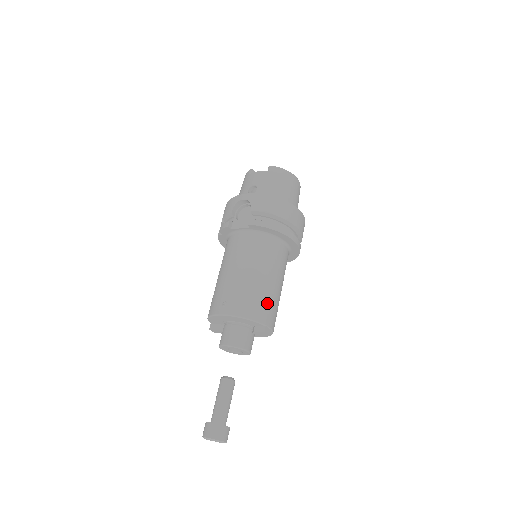
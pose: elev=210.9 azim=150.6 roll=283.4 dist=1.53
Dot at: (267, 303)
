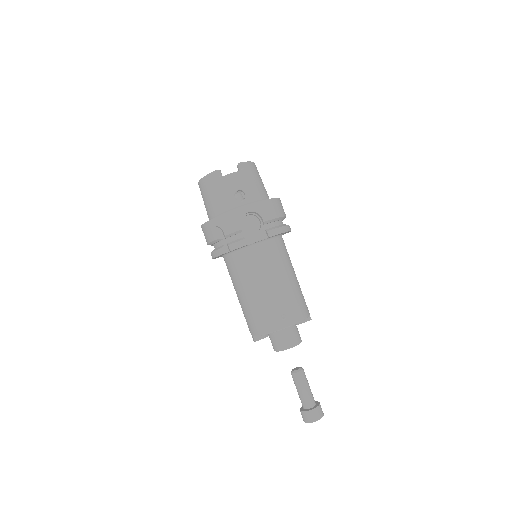
Dot at: (303, 296)
